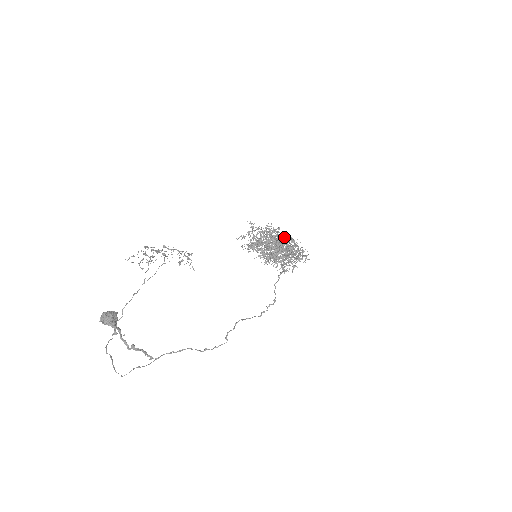
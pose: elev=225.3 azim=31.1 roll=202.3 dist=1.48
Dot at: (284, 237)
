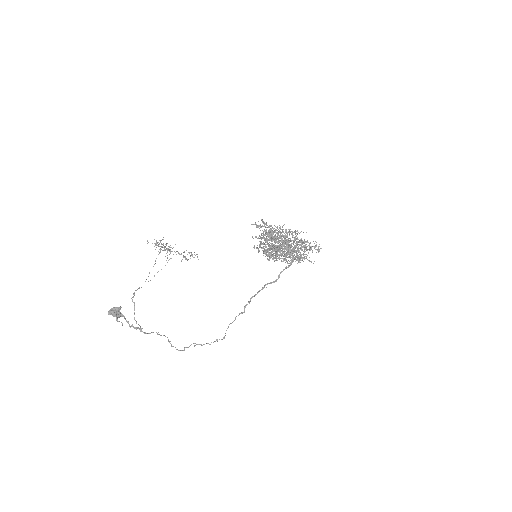
Dot at: occluded
